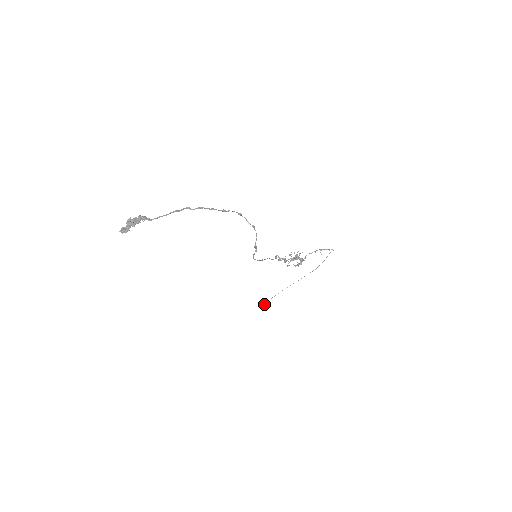
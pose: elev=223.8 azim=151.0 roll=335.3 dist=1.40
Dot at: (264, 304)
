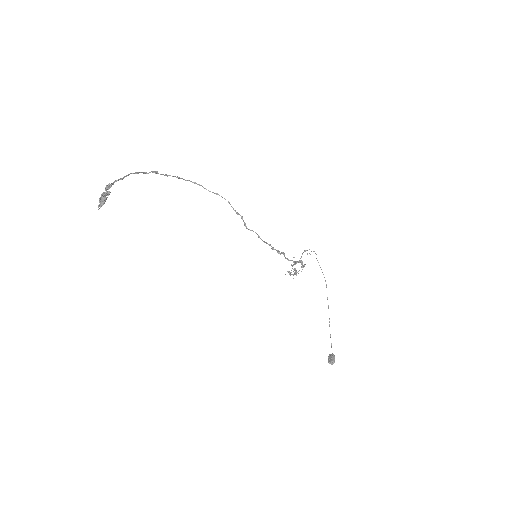
Dot at: (332, 358)
